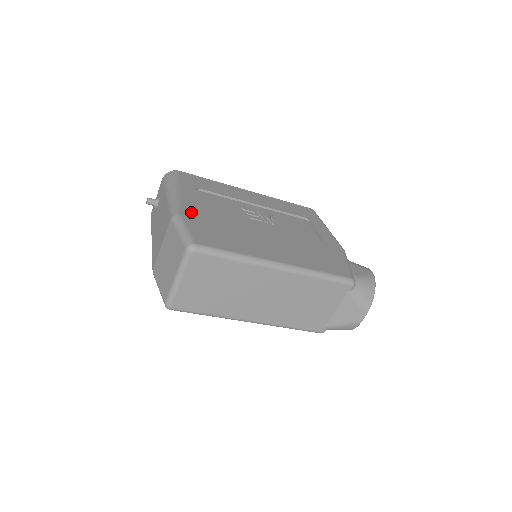
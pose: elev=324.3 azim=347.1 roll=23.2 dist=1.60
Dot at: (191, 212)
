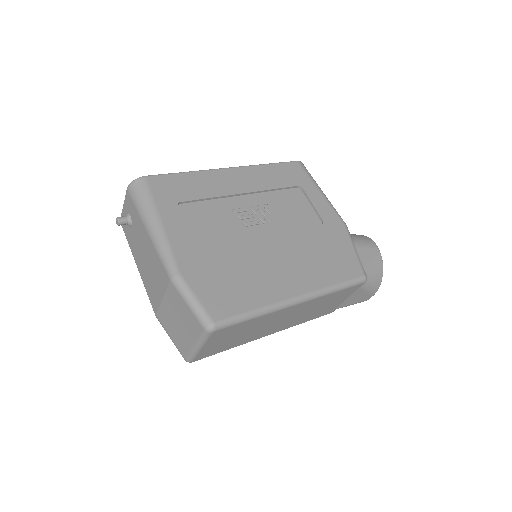
Dot at: (189, 262)
